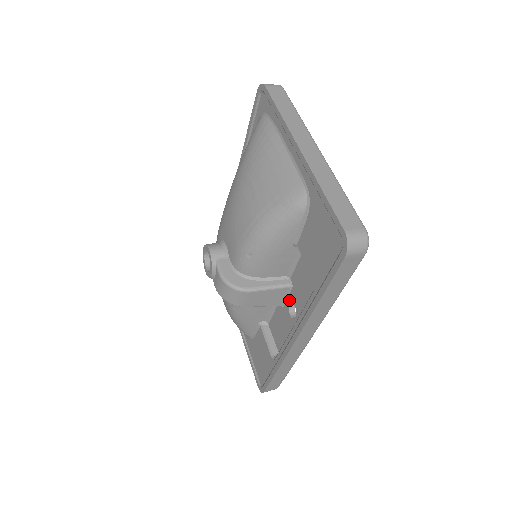
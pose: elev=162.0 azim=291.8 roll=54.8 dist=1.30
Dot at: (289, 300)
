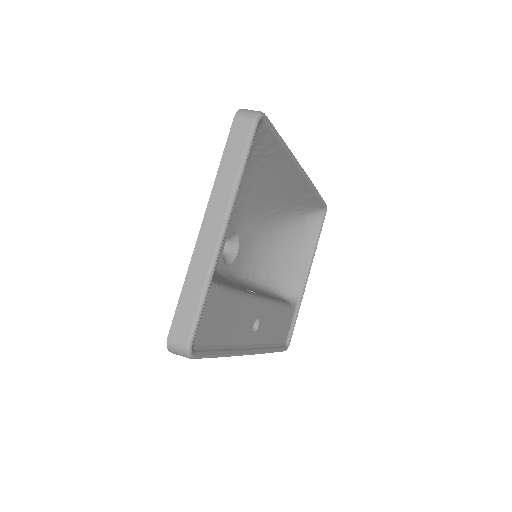
Dot at: occluded
